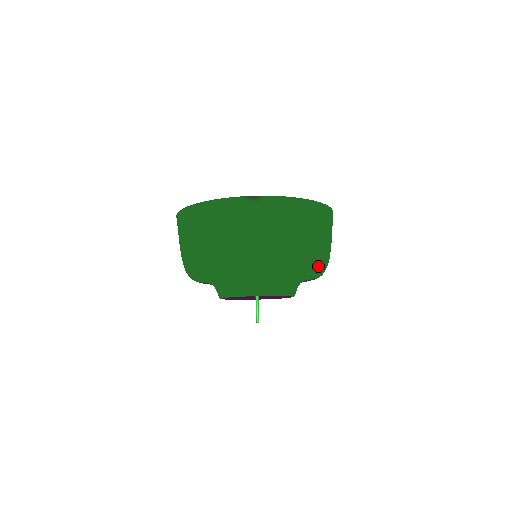
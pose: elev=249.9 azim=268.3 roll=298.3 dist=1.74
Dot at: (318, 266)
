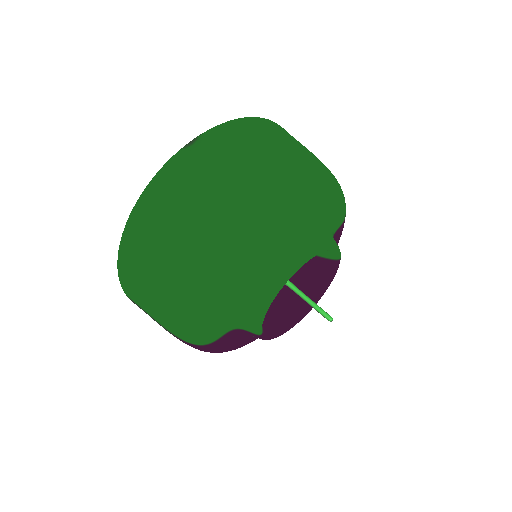
Dot at: (334, 181)
